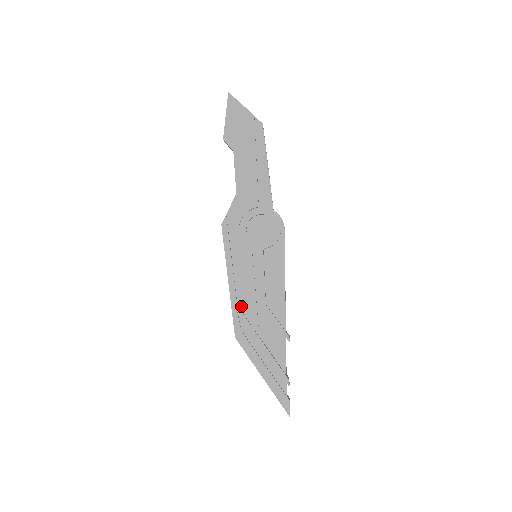
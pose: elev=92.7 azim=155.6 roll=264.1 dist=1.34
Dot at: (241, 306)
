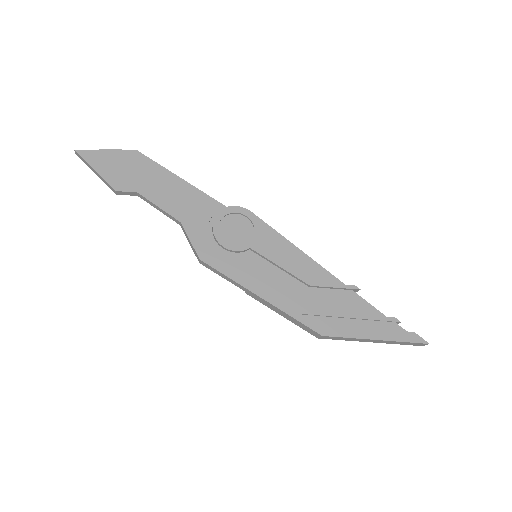
Dot at: (295, 306)
